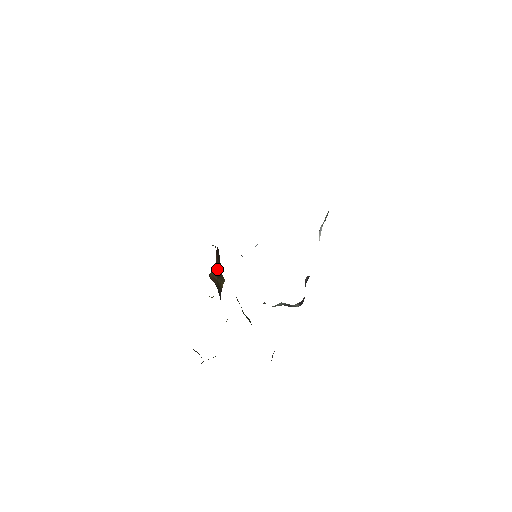
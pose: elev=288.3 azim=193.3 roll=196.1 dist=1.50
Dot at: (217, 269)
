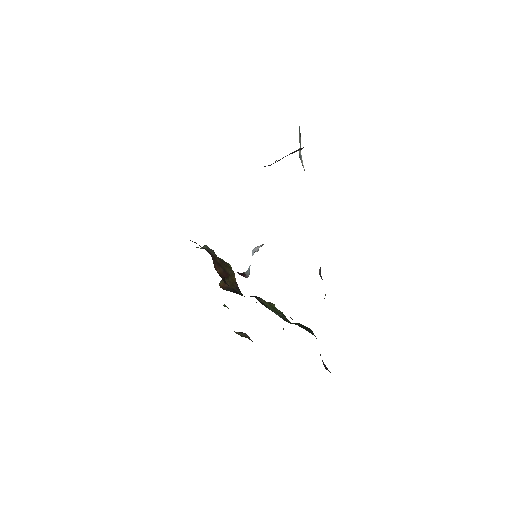
Dot at: (223, 277)
